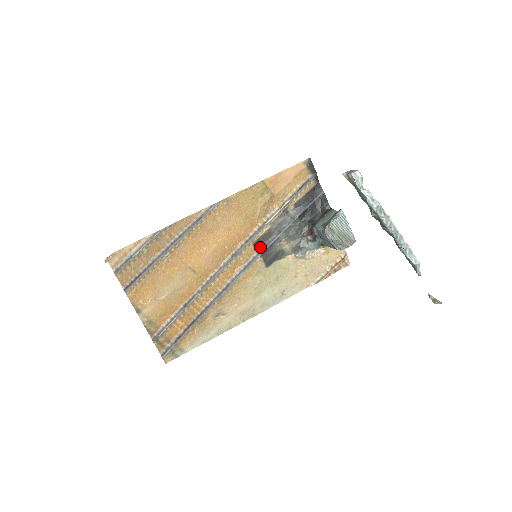
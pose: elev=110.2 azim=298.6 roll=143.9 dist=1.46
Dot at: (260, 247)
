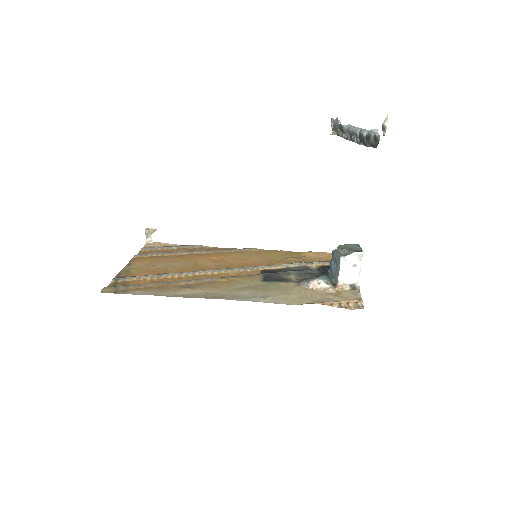
Dot at: (267, 272)
